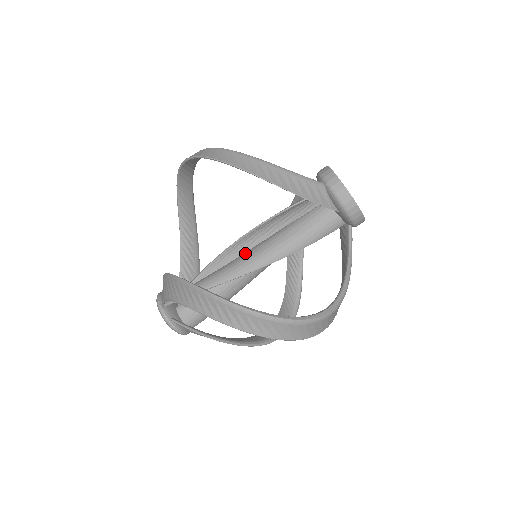
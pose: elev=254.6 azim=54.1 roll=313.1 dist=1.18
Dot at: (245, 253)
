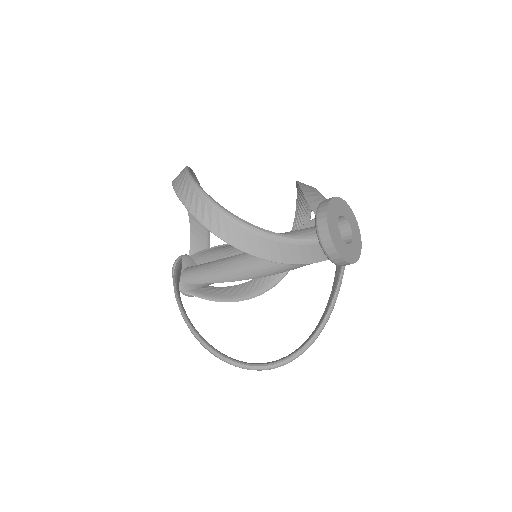
Dot at: (245, 259)
